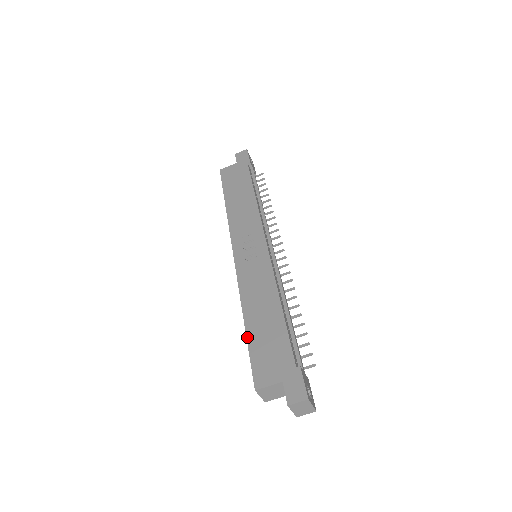
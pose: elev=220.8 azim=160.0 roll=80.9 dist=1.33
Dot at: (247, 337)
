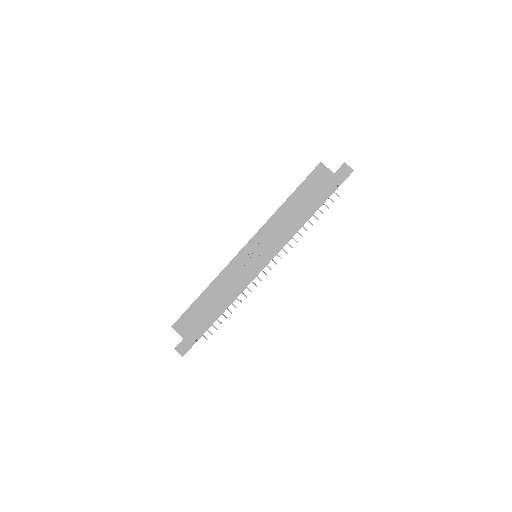
Dot at: (195, 301)
